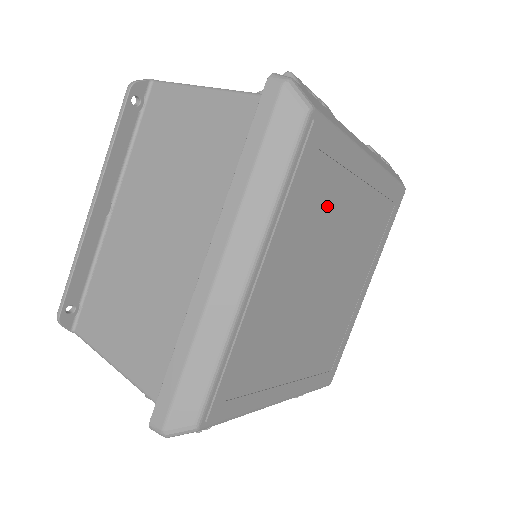
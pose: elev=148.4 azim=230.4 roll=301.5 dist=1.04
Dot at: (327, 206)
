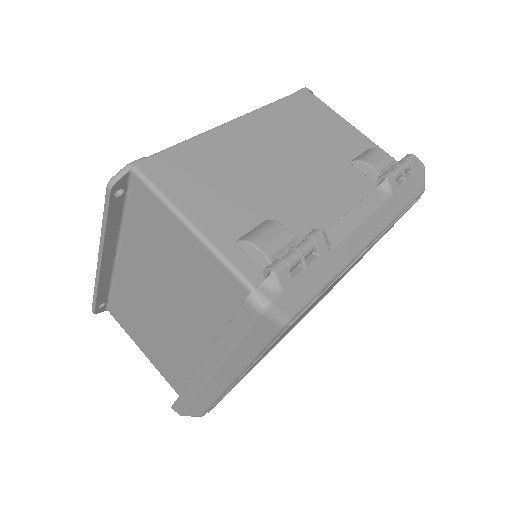
Dot at: occluded
